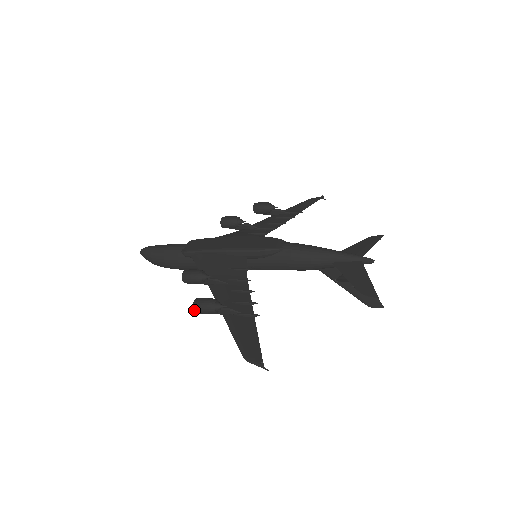
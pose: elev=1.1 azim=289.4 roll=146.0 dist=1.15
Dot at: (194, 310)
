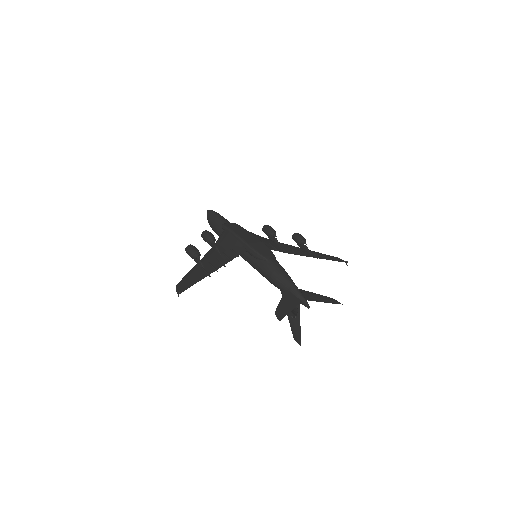
Dot at: (185, 249)
